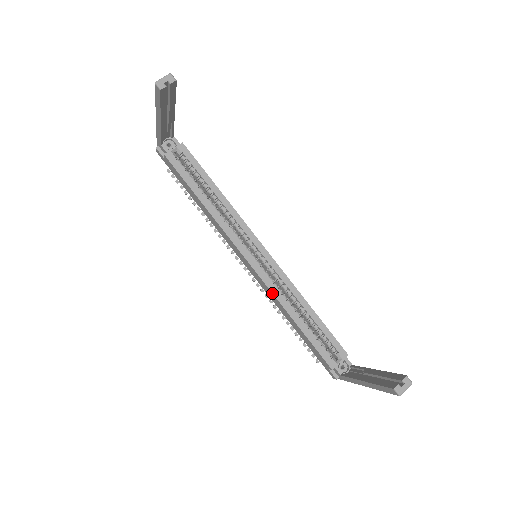
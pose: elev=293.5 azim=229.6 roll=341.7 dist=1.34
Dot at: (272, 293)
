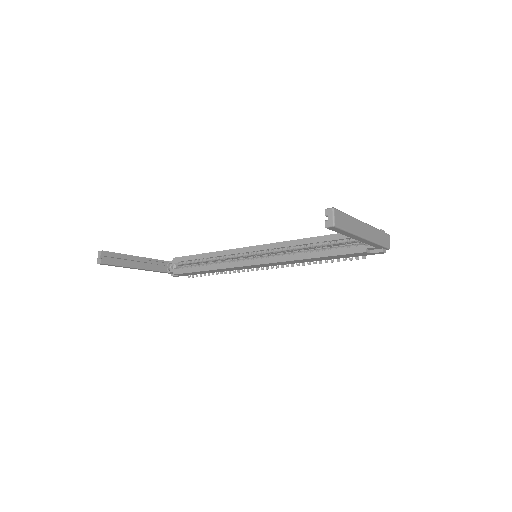
Dot at: (283, 262)
